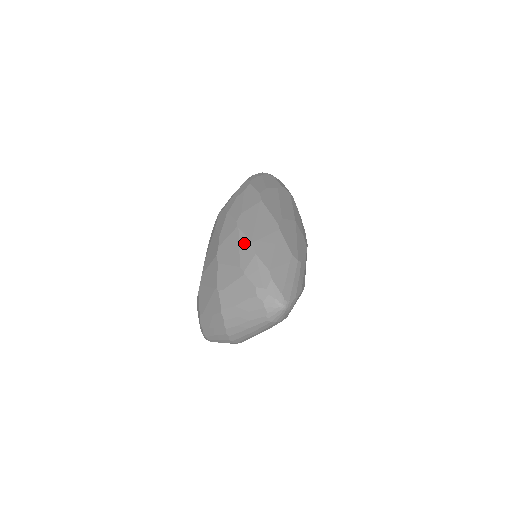
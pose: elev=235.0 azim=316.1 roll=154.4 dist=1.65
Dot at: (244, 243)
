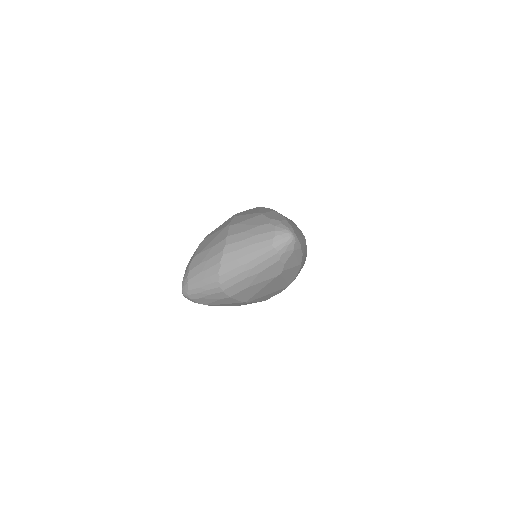
Dot at: (264, 209)
